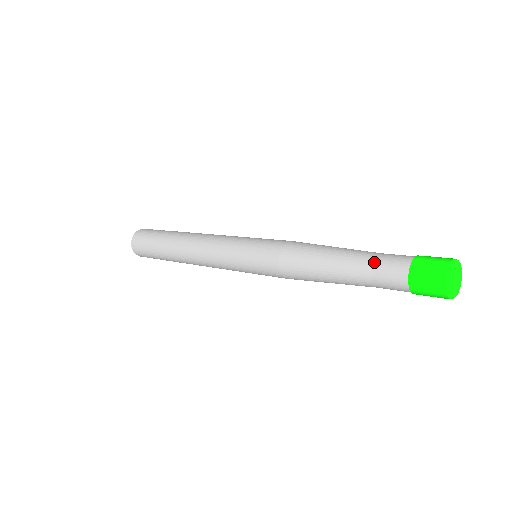
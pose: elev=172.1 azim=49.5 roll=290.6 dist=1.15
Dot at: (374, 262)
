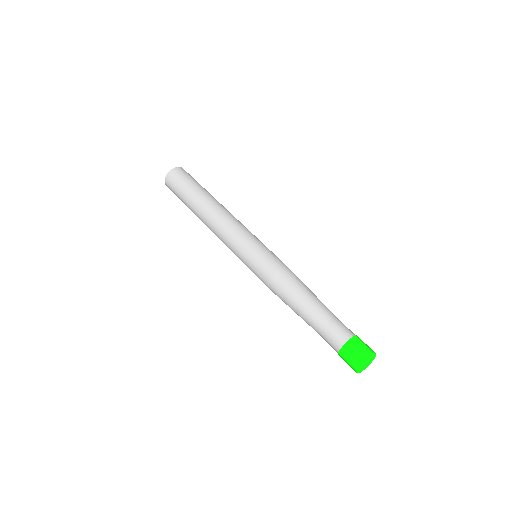
Dot at: occluded
